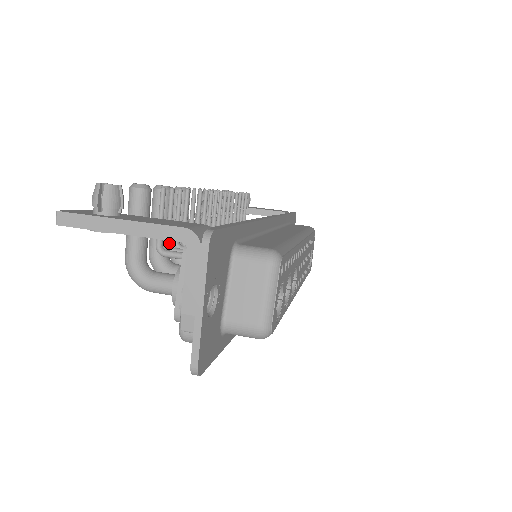
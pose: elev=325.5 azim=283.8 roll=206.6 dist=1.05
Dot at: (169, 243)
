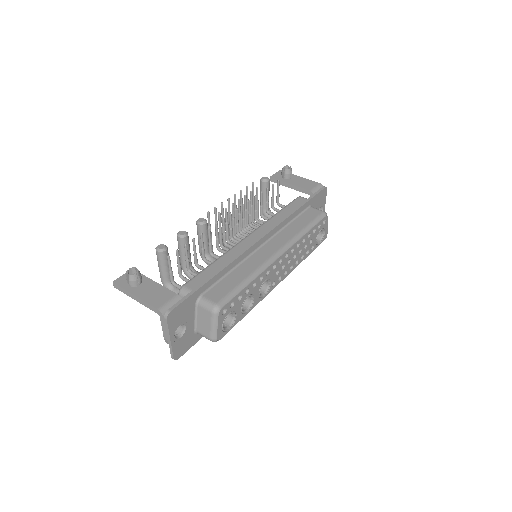
Dot at: (180, 275)
